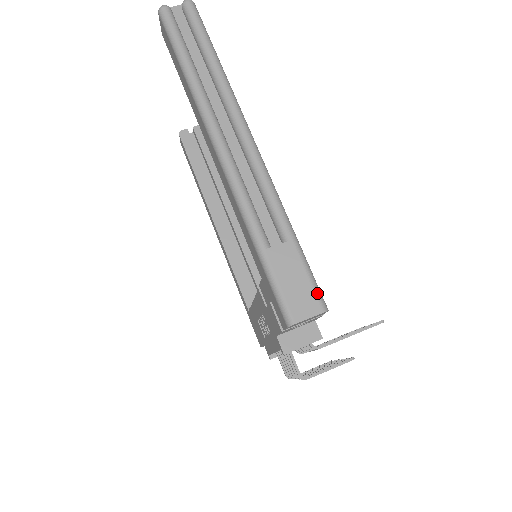
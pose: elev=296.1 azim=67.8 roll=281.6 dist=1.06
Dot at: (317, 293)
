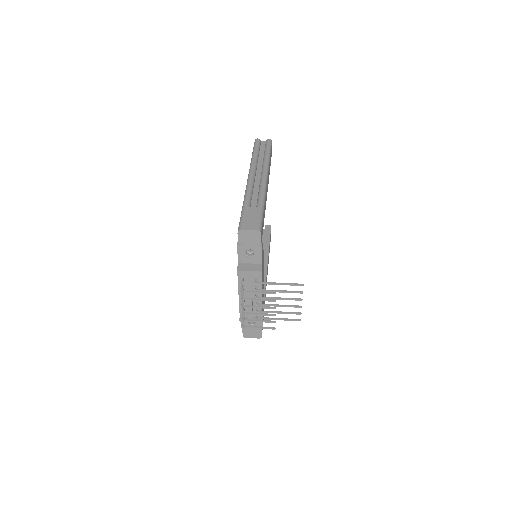
Dot at: (259, 224)
